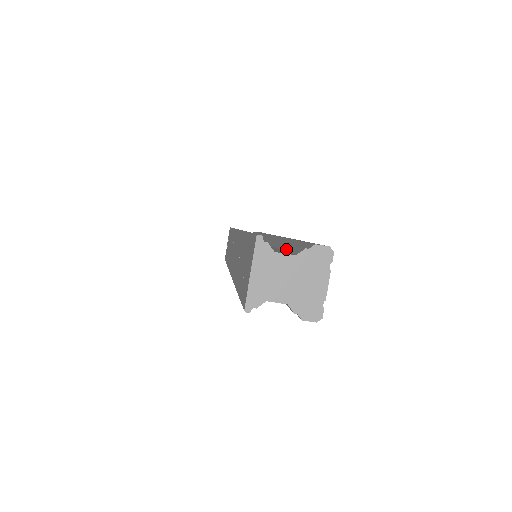
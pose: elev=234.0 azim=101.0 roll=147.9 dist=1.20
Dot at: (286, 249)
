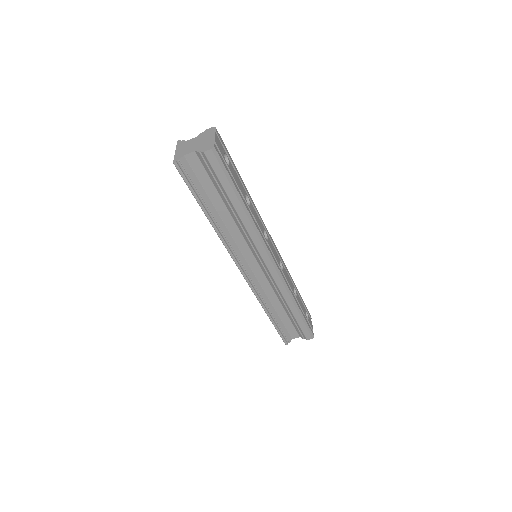
Dot at: occluded
